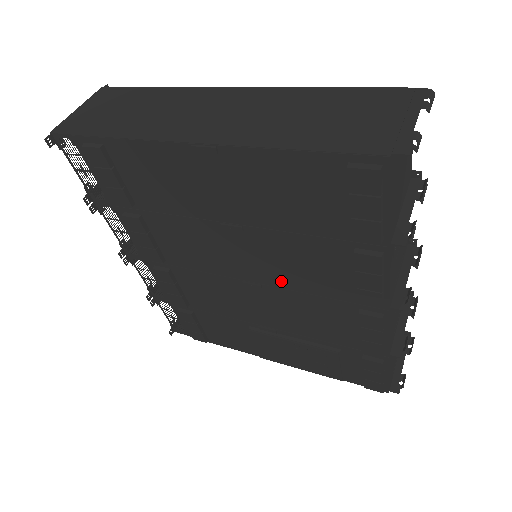
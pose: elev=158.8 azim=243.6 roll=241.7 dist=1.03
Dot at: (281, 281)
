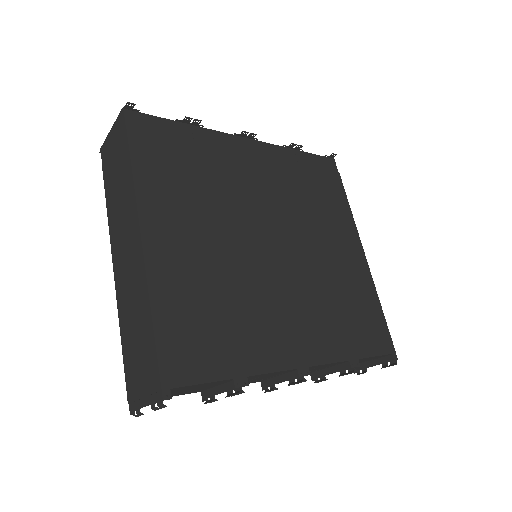
Dot at: occluded
